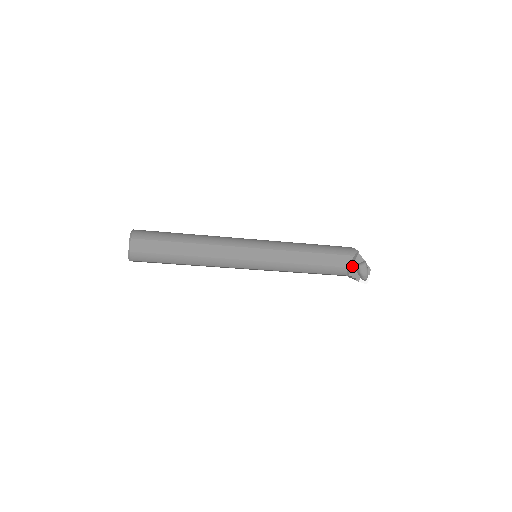
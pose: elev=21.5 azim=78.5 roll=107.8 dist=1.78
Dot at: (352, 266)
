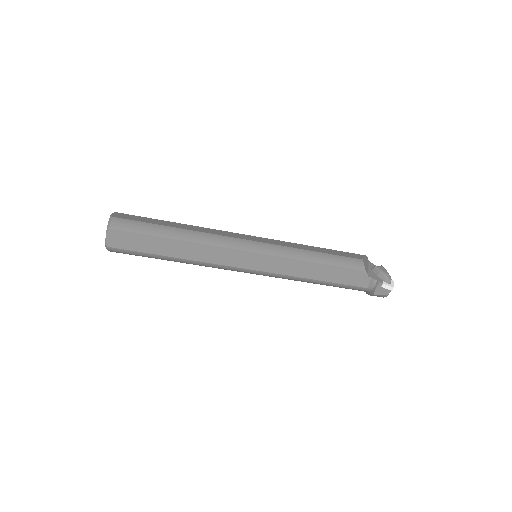
Dot at: (368, 270)
